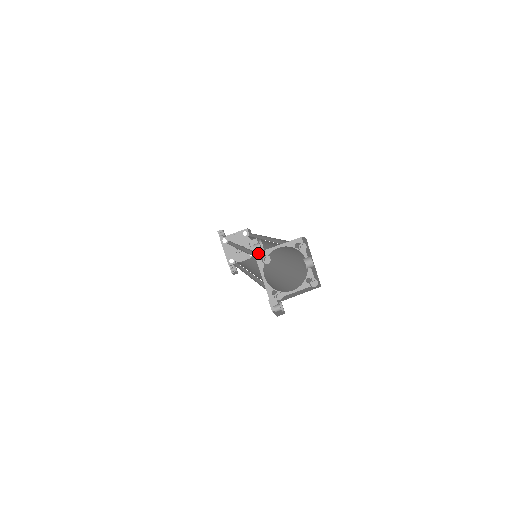
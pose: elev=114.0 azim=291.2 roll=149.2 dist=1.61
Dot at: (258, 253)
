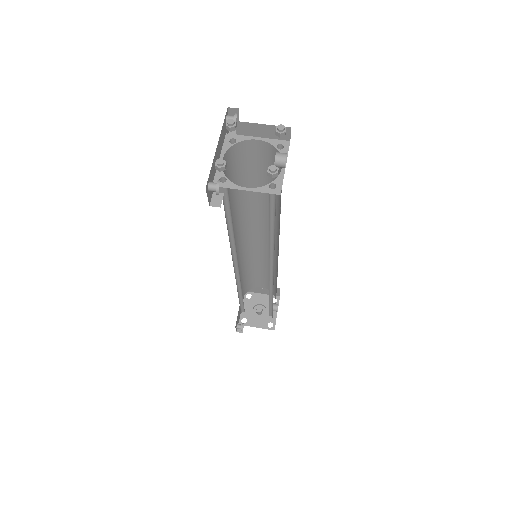
Dot at: (231, 135)
